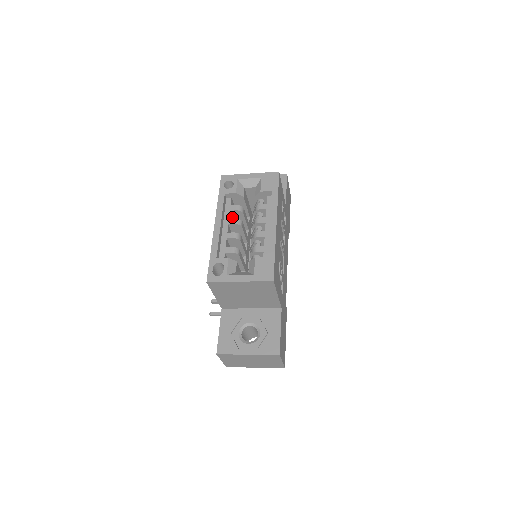
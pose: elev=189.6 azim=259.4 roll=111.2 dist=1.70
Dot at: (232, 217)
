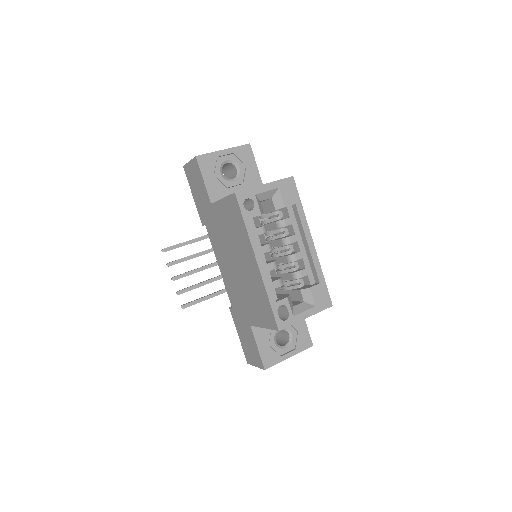
Dot at: occluded
